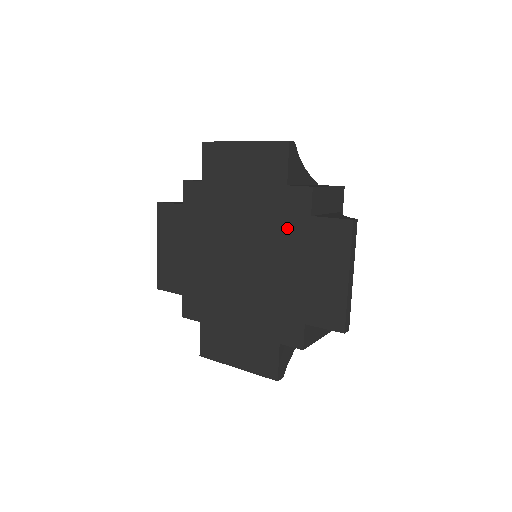
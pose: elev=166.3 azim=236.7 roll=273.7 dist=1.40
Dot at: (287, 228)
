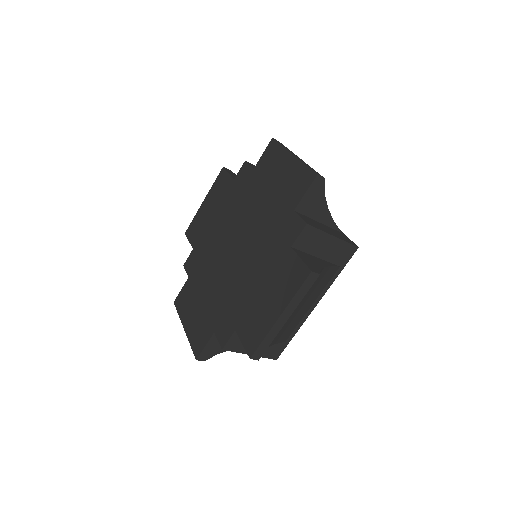
Dot at: (273, 245)
